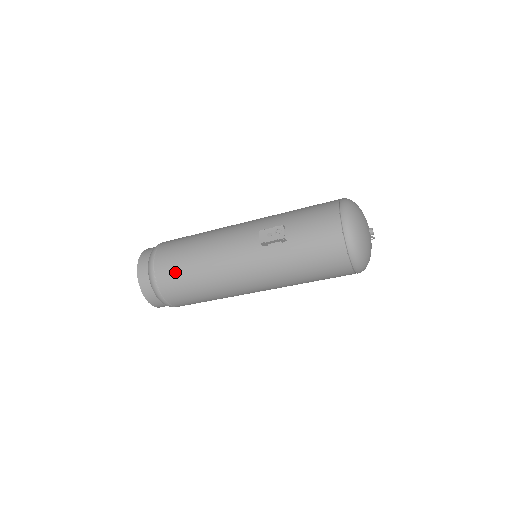
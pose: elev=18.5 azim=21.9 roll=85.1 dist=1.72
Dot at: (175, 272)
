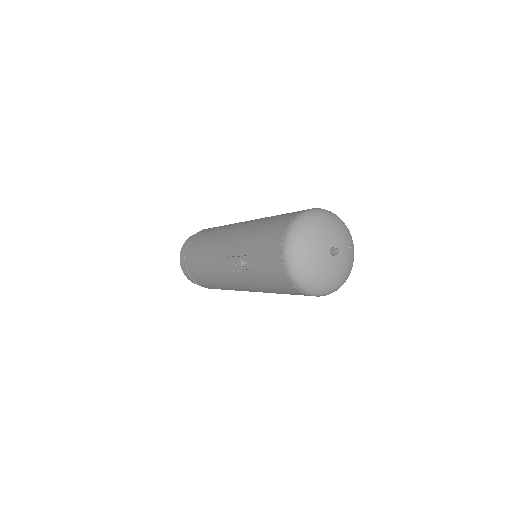
Dot at: (197, 274)
